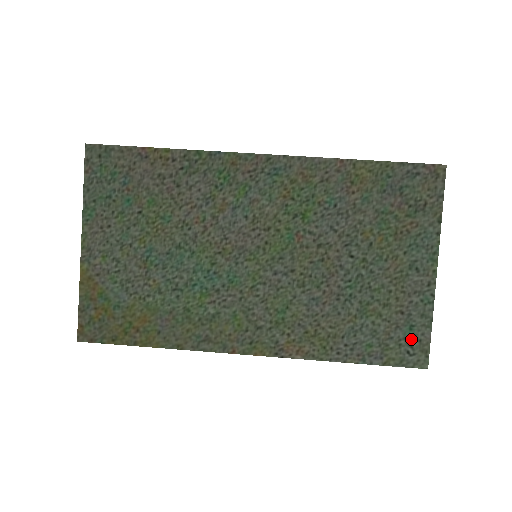
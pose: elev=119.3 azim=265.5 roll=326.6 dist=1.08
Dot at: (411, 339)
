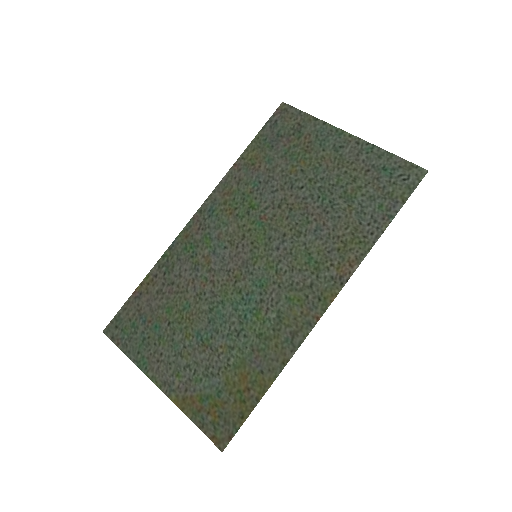
Dot at: (394, 173)
